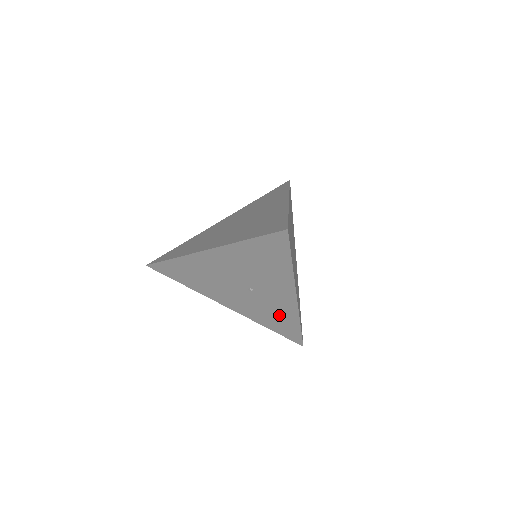
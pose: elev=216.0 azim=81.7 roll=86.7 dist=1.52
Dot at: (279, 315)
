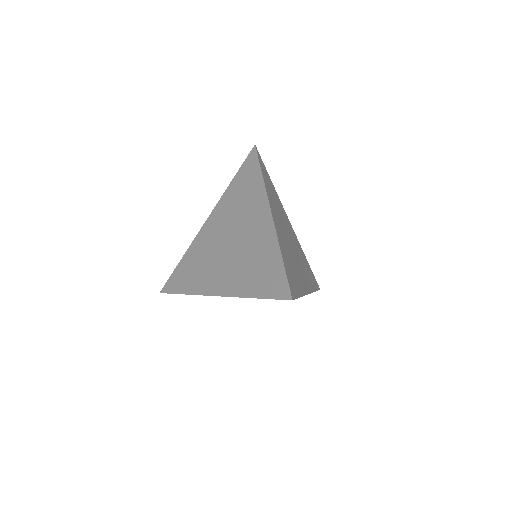
Dot at: occluded
